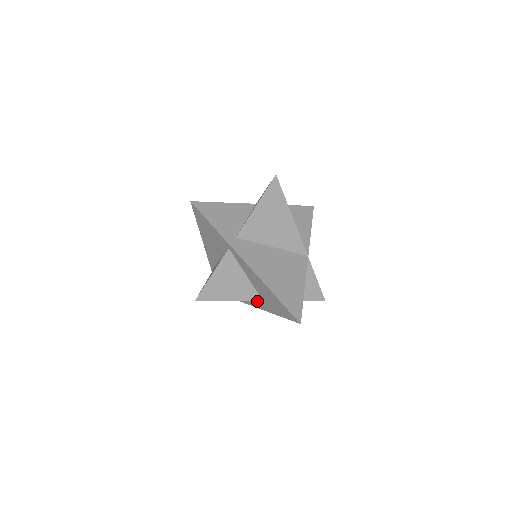
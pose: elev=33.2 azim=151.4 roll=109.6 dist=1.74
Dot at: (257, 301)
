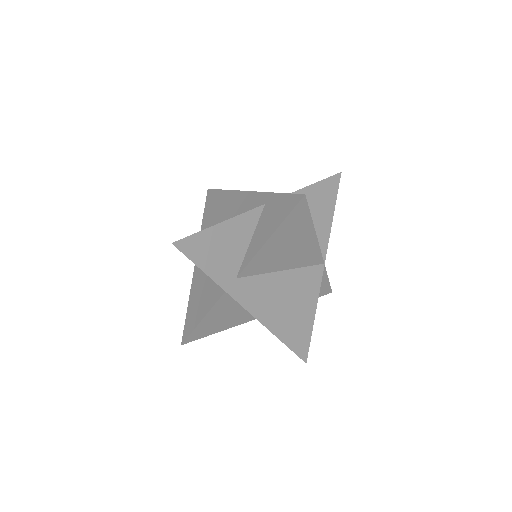
Dot at: occluded
